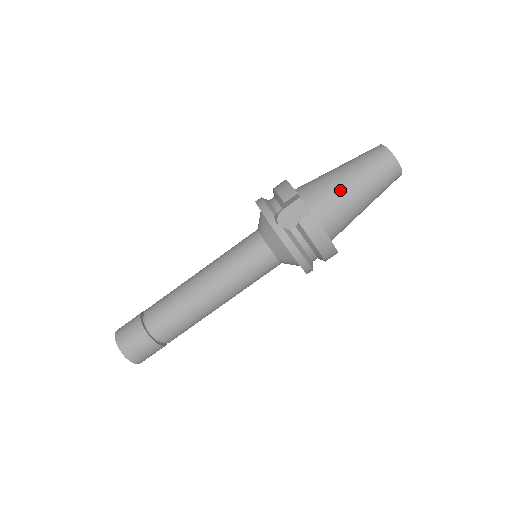
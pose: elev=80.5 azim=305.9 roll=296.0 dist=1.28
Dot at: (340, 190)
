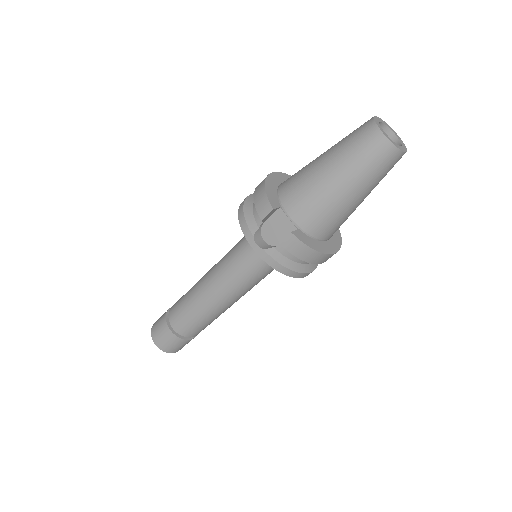
Dot at: (324, 194)
